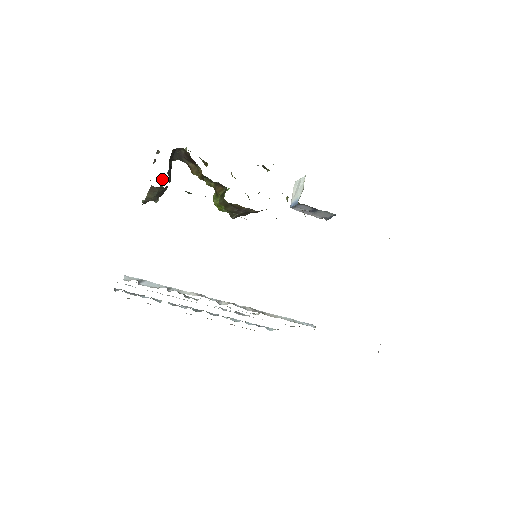
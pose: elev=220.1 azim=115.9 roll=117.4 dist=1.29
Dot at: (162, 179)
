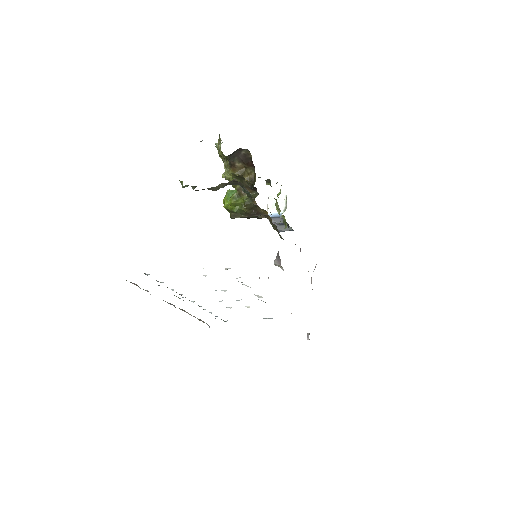
Dot at: occluded
